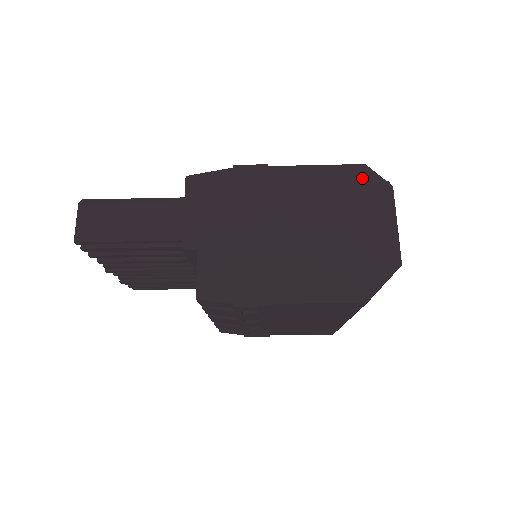
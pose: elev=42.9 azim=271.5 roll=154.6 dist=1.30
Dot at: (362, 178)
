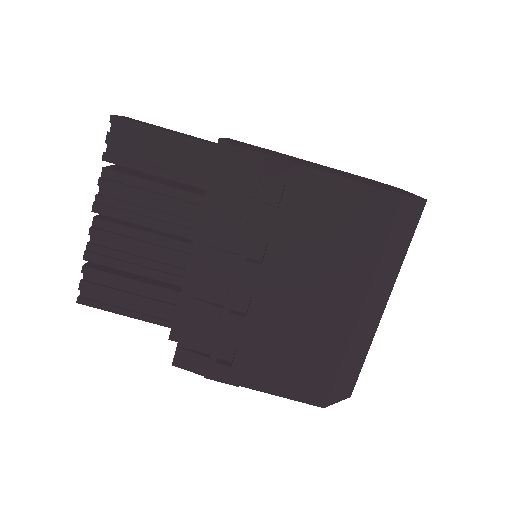
Dot at: occluded
